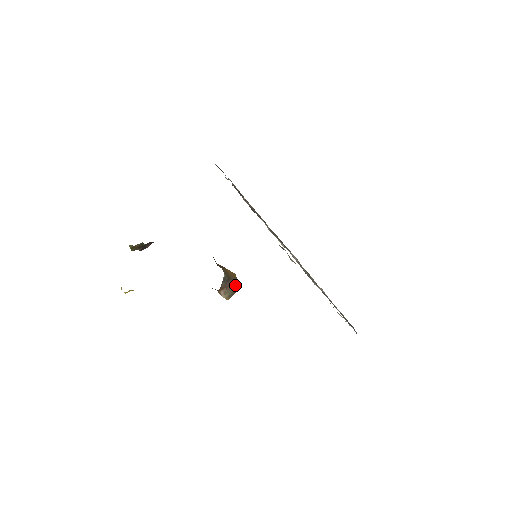
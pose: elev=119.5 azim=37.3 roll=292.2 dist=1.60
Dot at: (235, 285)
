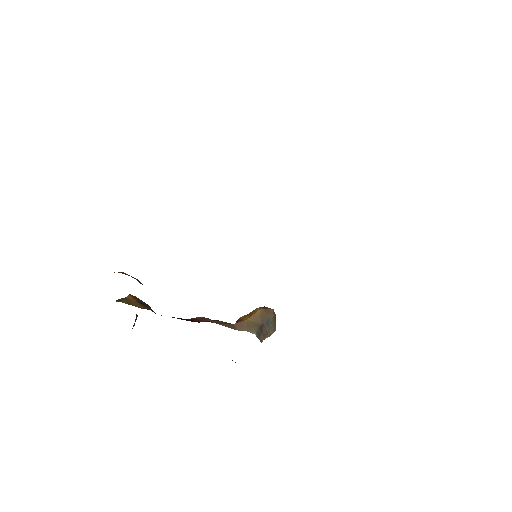
Dot at: (270, 320)
